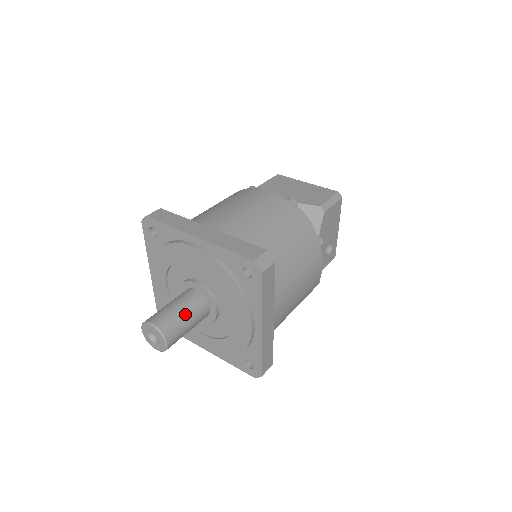
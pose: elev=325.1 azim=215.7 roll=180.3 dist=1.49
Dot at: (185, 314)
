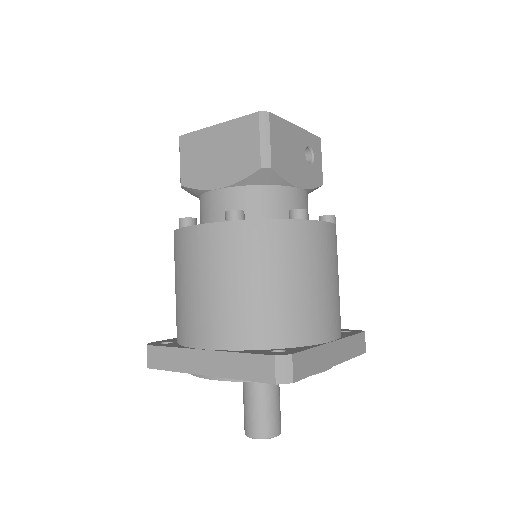
Dot at: (265, 403)
